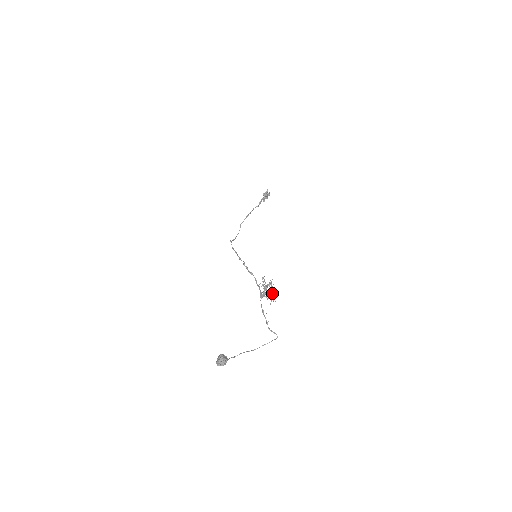
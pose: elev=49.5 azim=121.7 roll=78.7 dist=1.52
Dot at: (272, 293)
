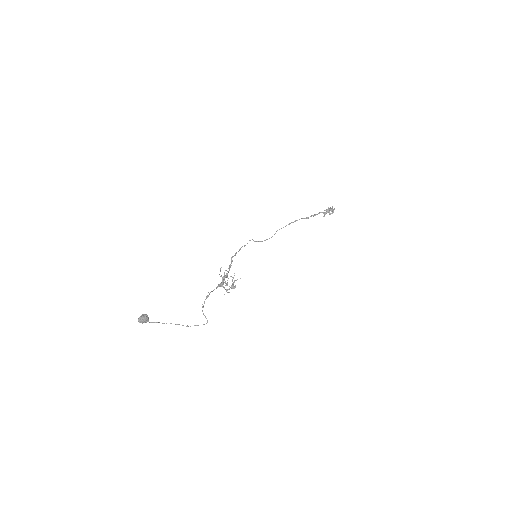
Dot at: (231, 286)
